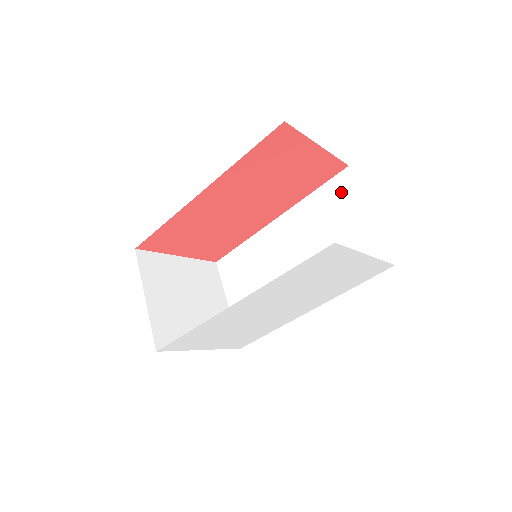
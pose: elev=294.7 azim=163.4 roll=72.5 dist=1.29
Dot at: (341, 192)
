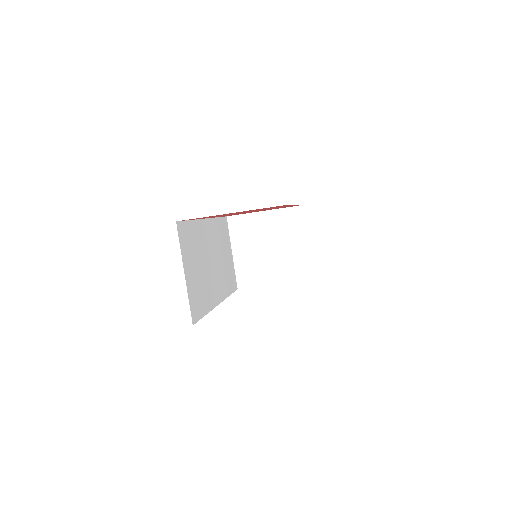
Dot at: occluded
